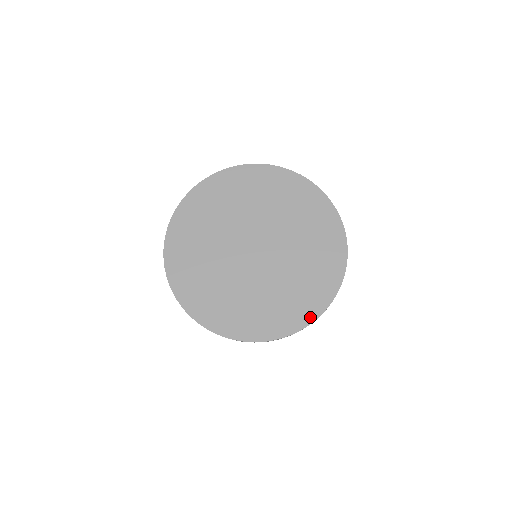
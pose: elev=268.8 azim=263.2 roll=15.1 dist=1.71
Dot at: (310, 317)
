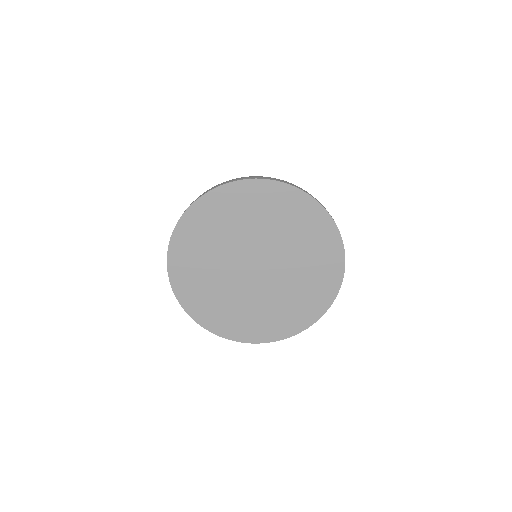
Dot at: (277, 337)
